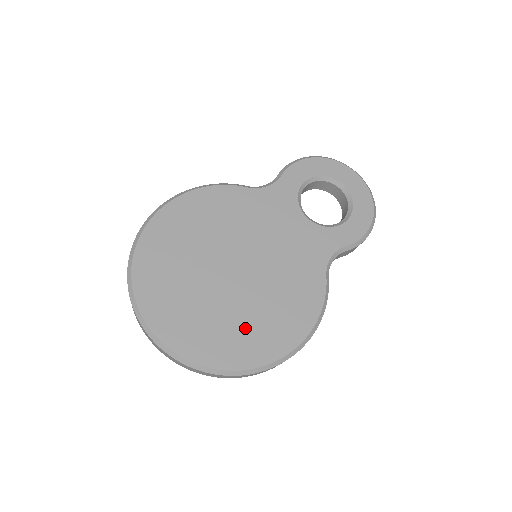
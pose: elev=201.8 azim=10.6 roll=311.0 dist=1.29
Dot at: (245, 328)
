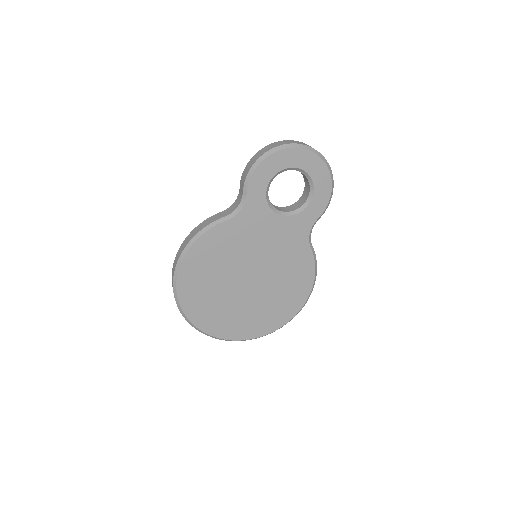
Dot at: (273, 307)
